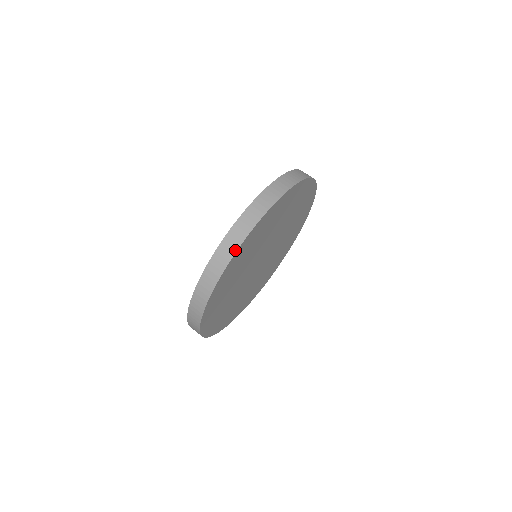
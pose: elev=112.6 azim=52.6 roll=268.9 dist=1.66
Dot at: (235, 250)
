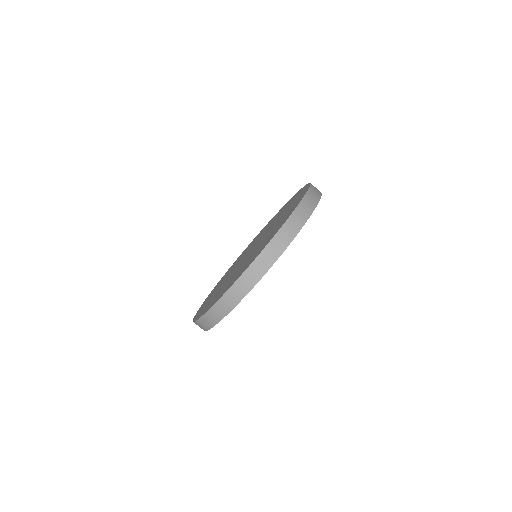
Dot at: (295, 234)
